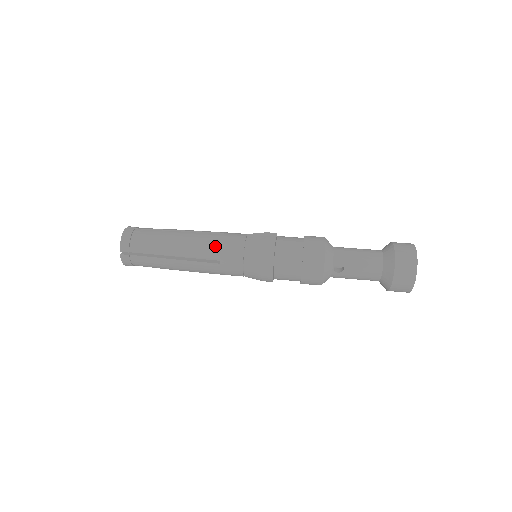
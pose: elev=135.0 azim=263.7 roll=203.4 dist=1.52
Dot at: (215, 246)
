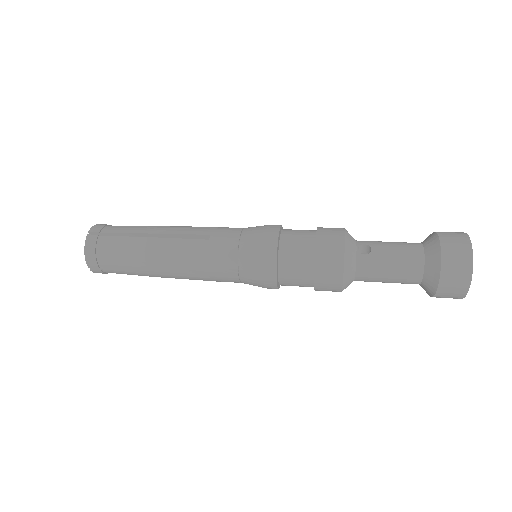
Dot at: (207, 227)
